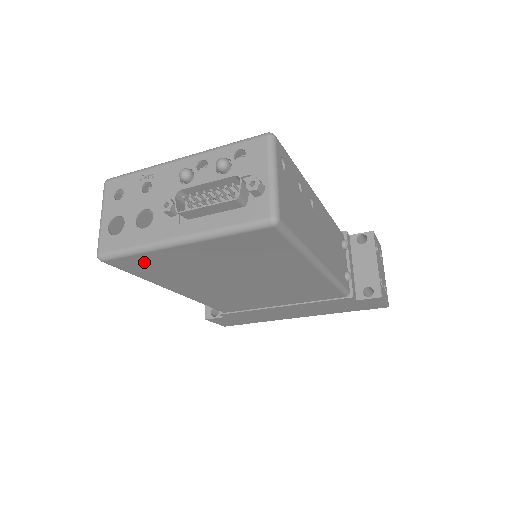
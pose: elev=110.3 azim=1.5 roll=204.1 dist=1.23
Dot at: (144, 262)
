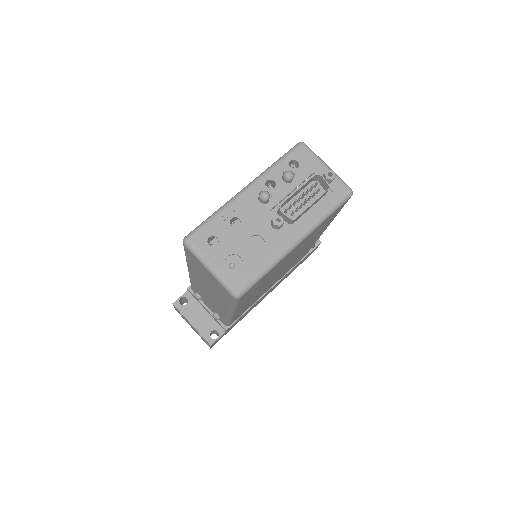
Dot at: (261, 281)
